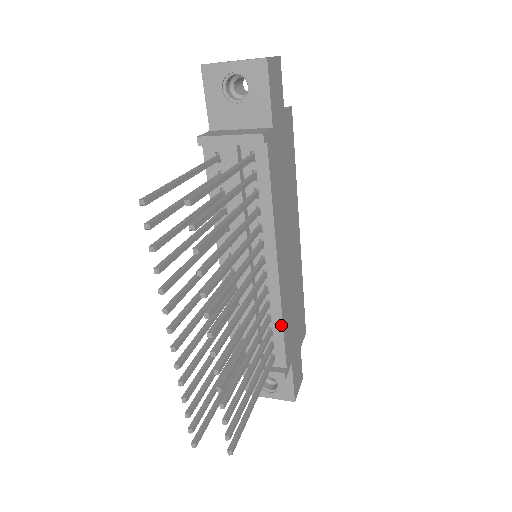
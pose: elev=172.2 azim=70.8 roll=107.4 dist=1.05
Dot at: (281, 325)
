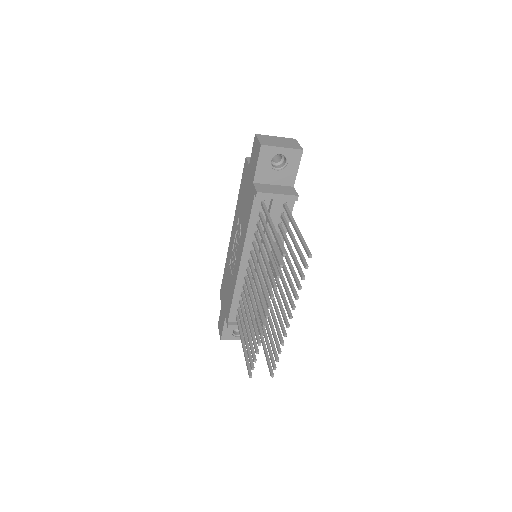
Dot at: occluded
